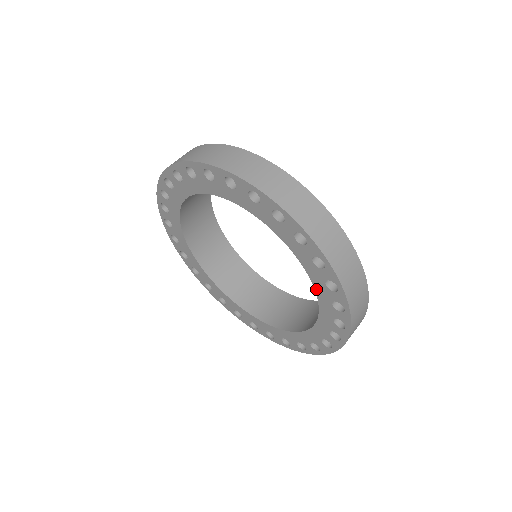
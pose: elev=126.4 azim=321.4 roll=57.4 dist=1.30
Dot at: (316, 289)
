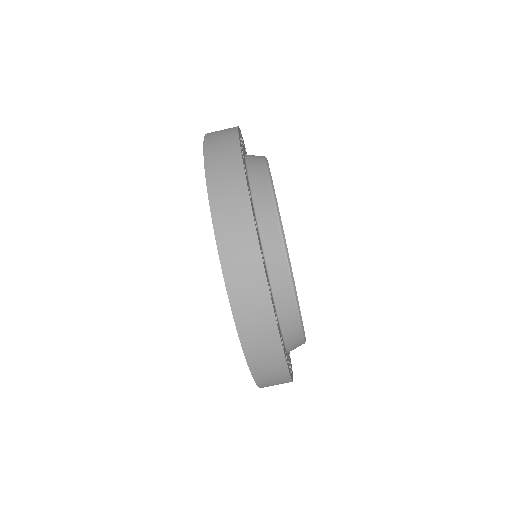
Dot at: occluded
